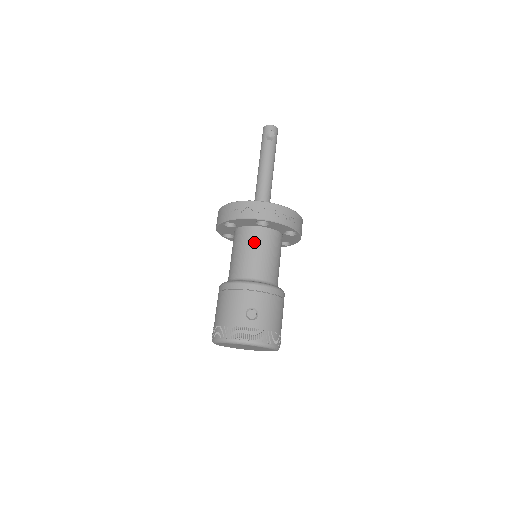
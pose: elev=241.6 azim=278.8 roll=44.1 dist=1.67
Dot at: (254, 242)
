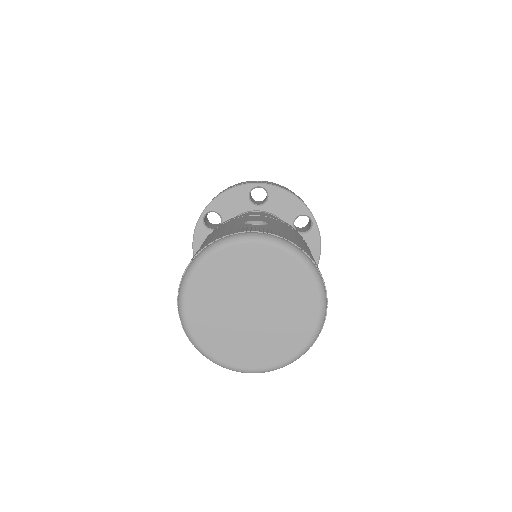
Dot at: occluded
